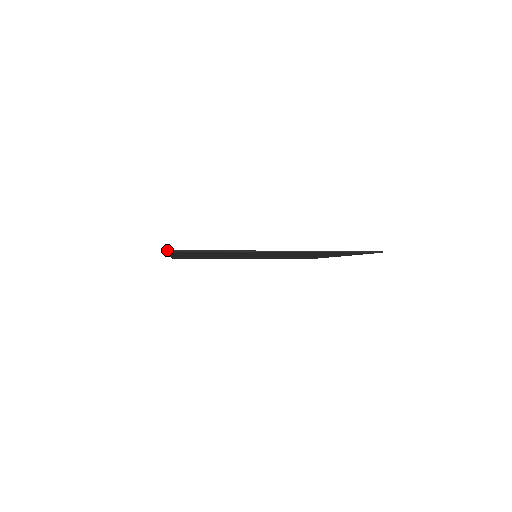
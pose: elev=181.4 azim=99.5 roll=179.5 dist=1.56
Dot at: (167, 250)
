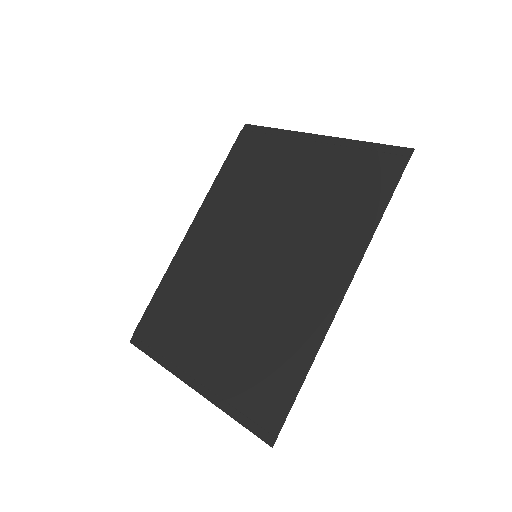
Dot at: (133, 335)
